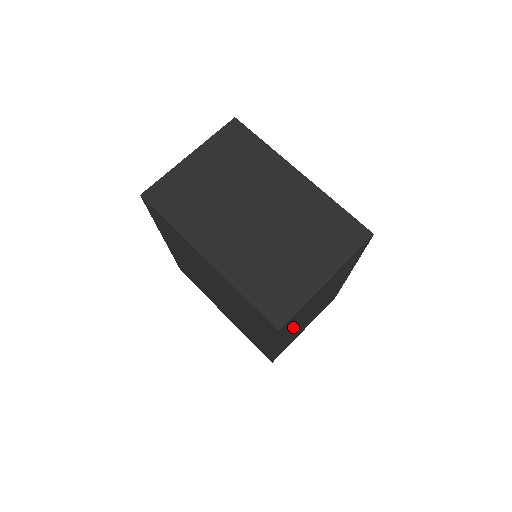
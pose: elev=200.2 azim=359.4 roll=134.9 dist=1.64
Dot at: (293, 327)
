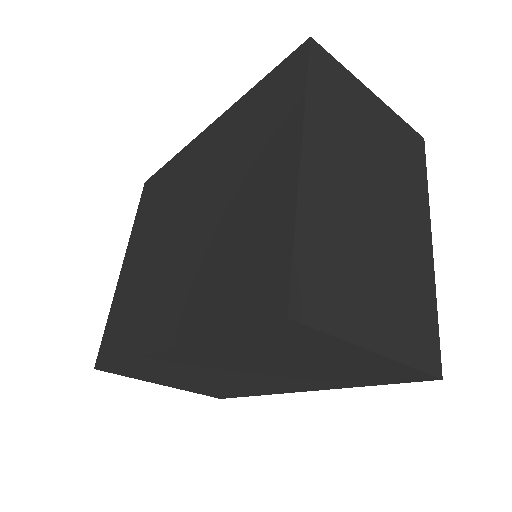
Dot at: (228, 354)
